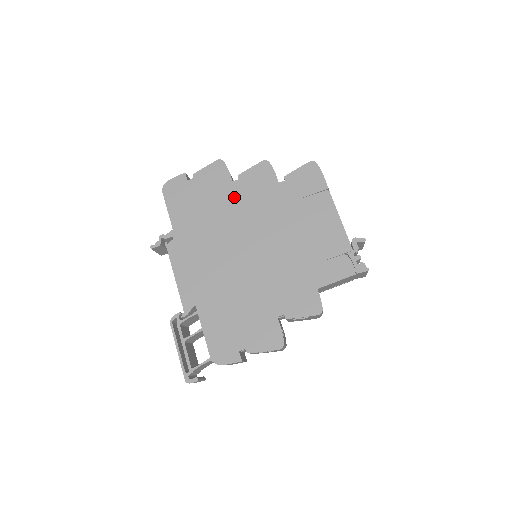
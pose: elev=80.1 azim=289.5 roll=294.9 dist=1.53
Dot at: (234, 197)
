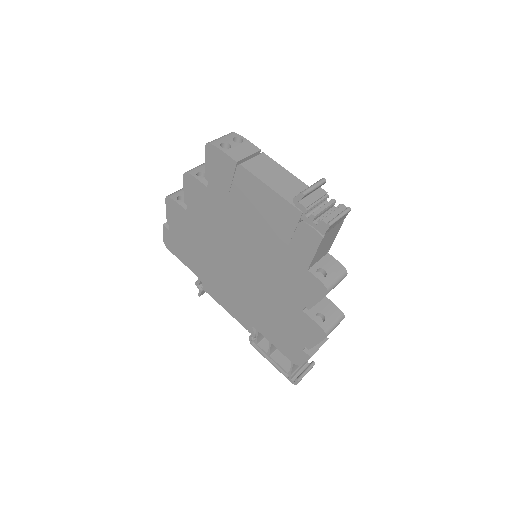
Dot at: (198, 224)
